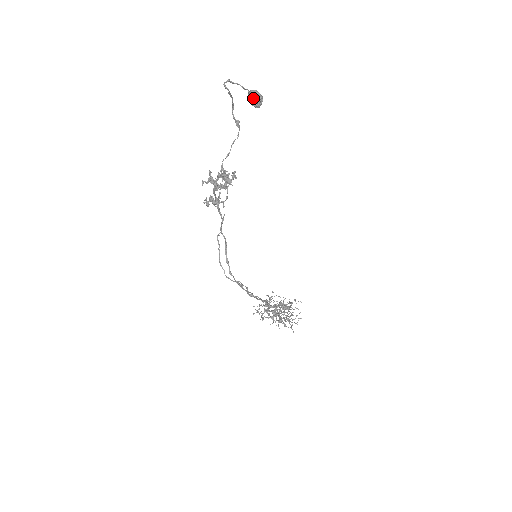
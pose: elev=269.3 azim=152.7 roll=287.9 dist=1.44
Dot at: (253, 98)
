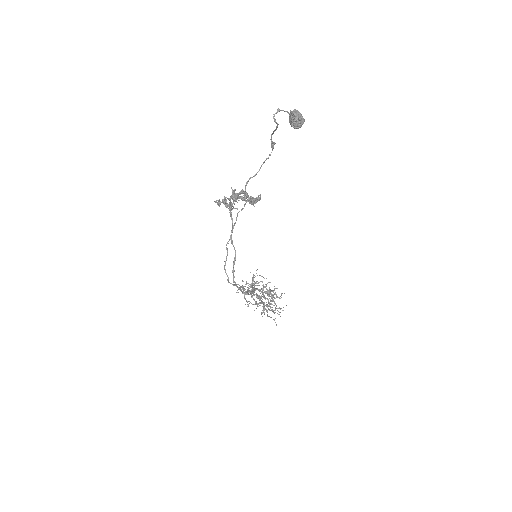
Dot at: (295, 121)
